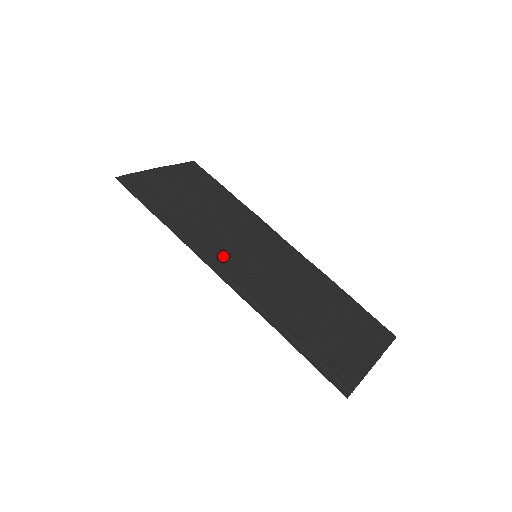
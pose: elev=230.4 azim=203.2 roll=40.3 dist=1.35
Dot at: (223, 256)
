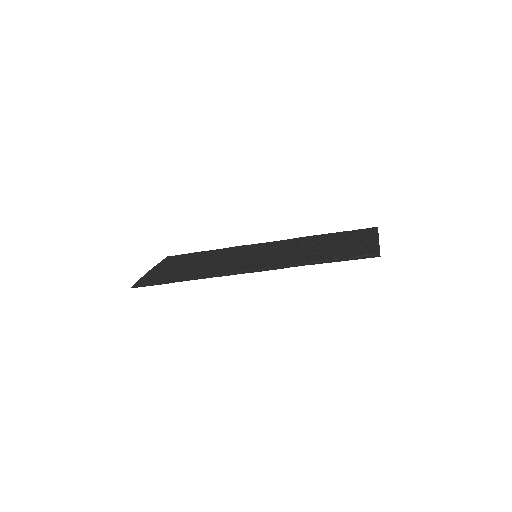
Dot at: (237, 267)
